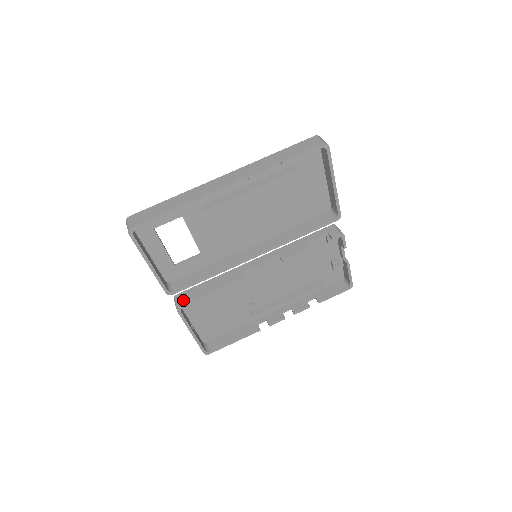
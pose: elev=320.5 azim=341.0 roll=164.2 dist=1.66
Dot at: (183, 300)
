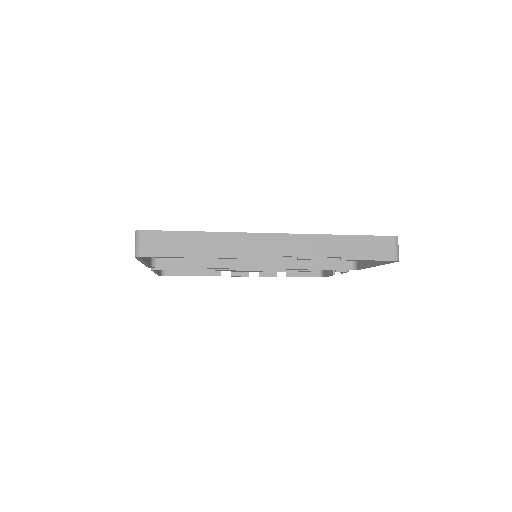
Dot at: occluded
